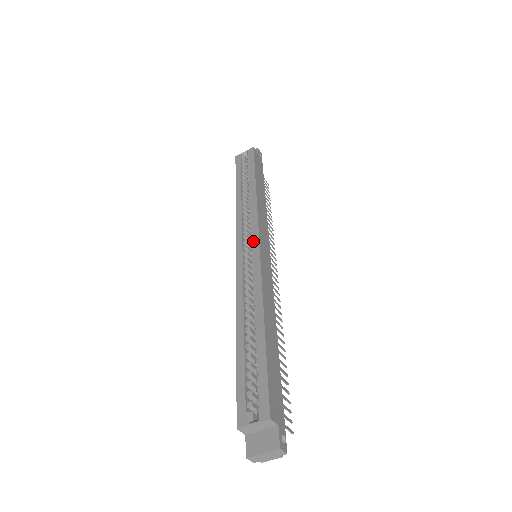
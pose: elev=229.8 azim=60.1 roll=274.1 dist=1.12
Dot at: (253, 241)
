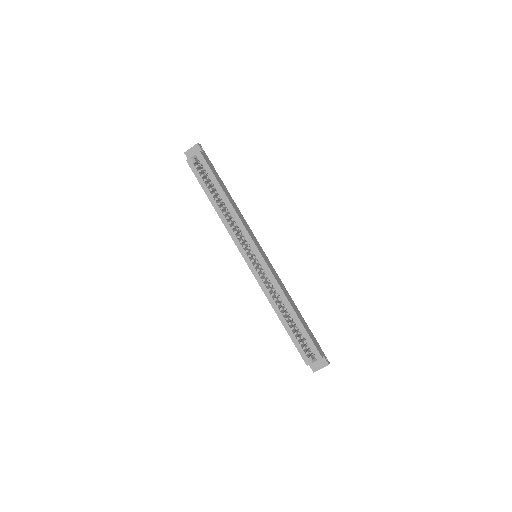
Dot at: (255, 252)
